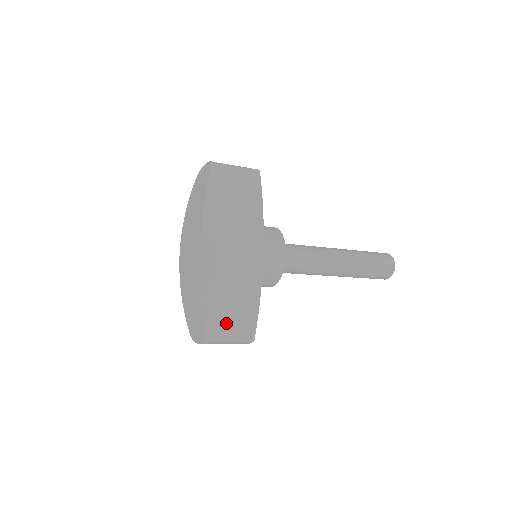
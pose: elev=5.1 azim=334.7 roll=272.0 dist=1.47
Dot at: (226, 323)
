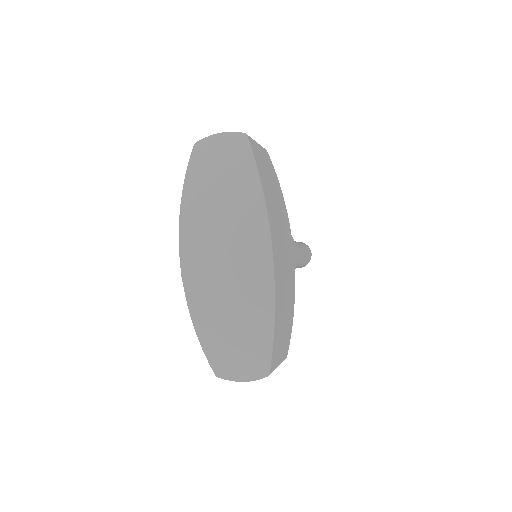
Dot at: (281, 345)
